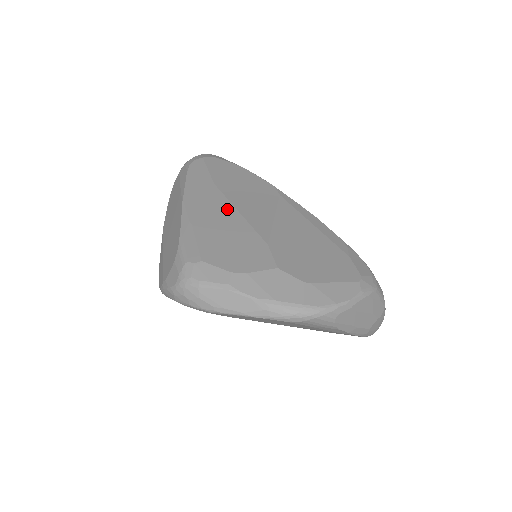
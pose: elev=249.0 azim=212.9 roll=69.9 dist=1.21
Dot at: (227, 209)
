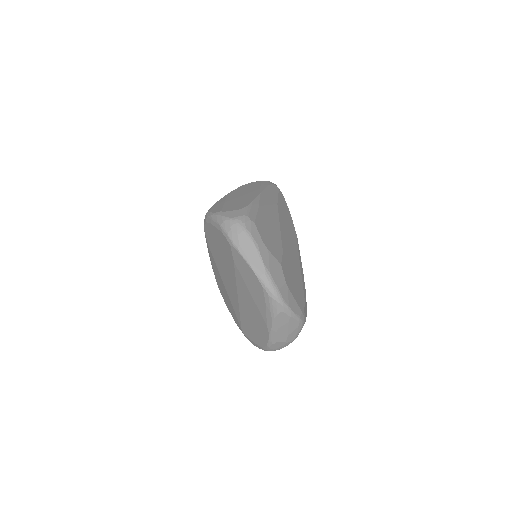
Dot at: (276, 220)
